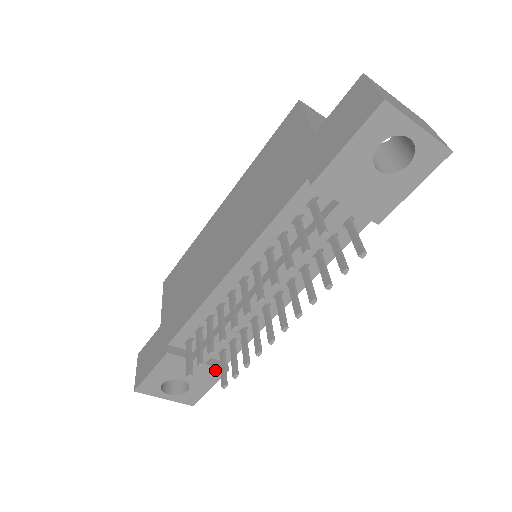
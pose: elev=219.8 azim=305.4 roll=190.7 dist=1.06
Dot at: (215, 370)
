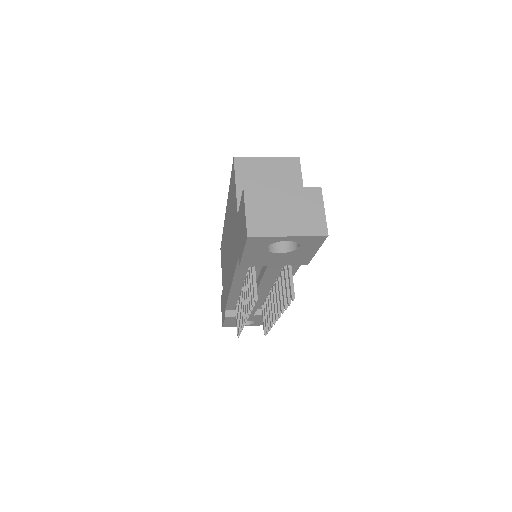
Dot at: occluded
